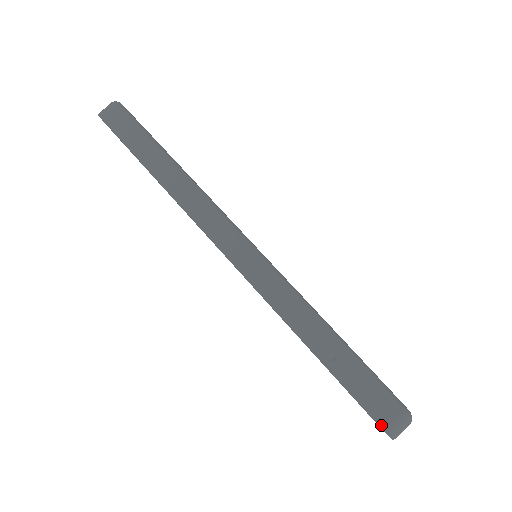
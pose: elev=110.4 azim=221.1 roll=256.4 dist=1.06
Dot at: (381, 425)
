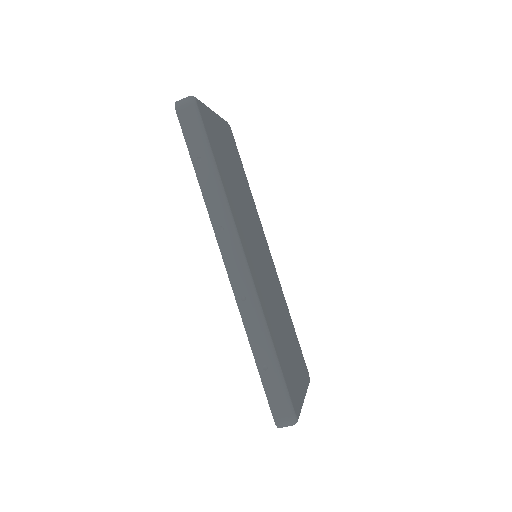
Dot at: (275, 419)
